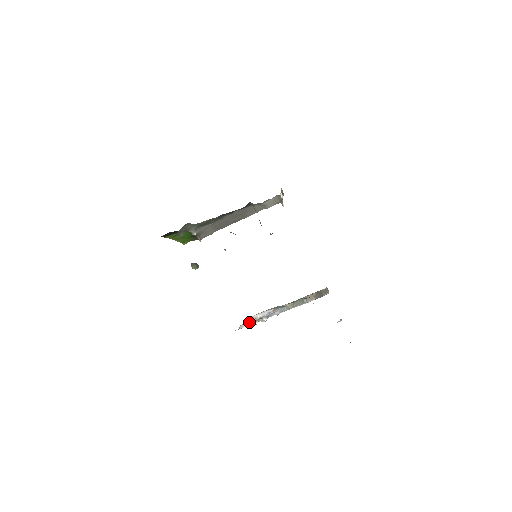
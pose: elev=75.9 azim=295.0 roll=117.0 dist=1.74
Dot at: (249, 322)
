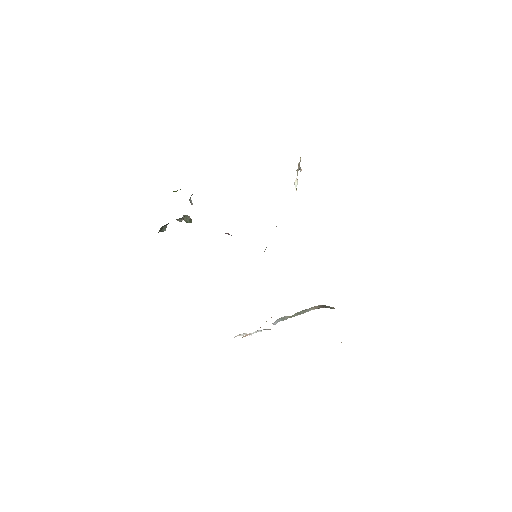
Dot at: (242, 334)
